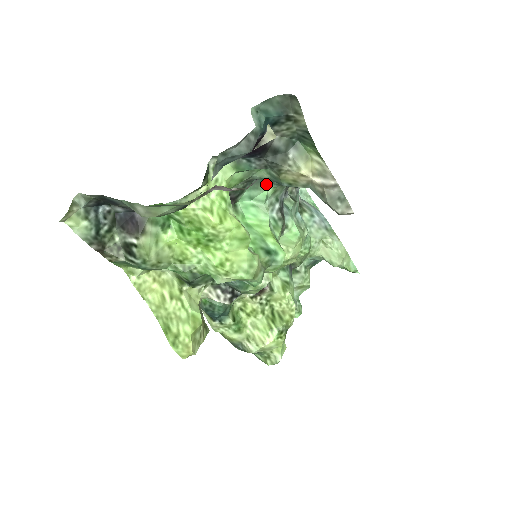
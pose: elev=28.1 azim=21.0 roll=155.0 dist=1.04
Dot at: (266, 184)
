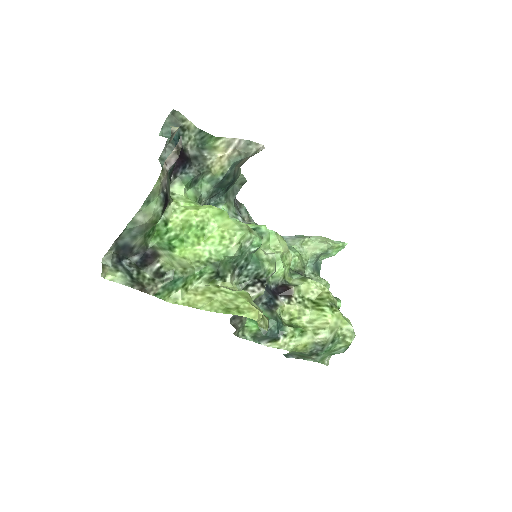
Dot at: (219, 206)
